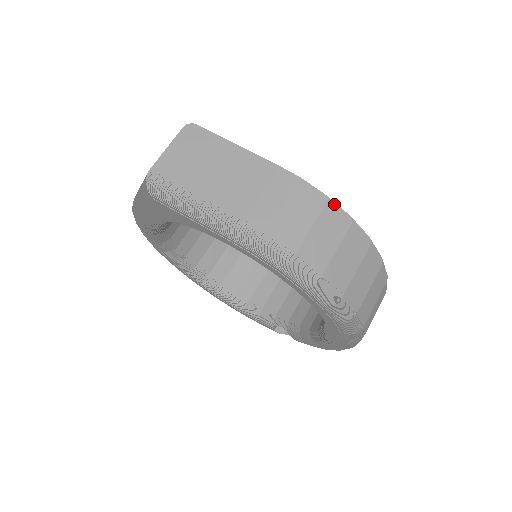
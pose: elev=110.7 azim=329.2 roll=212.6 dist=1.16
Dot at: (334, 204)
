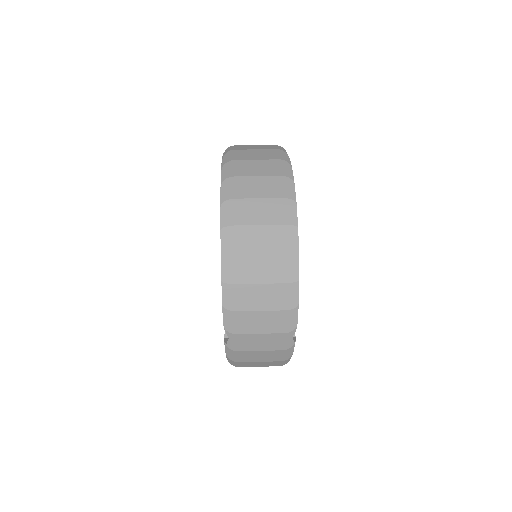
Dot at: occluded
